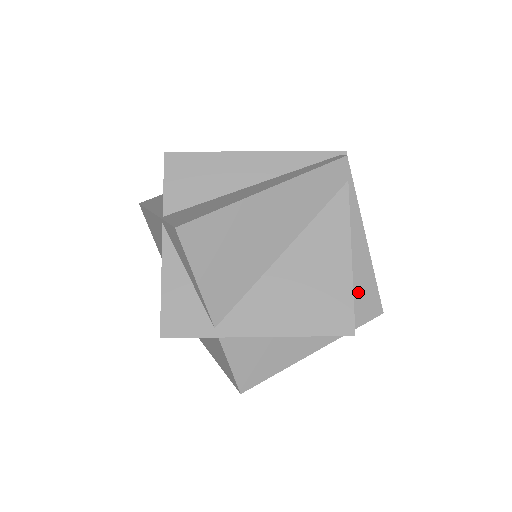
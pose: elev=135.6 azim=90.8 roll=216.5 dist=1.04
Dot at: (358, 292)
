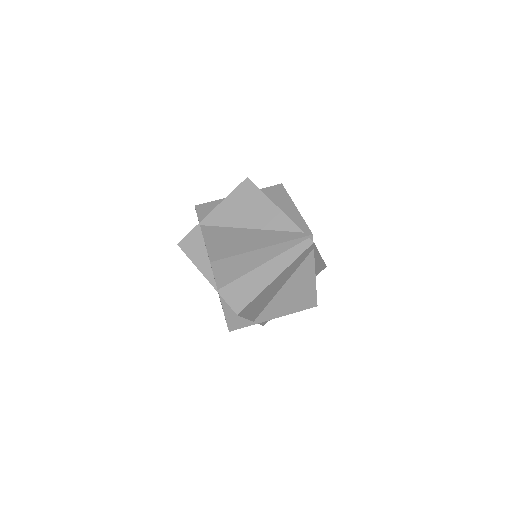
Dot at: (315, 270)
